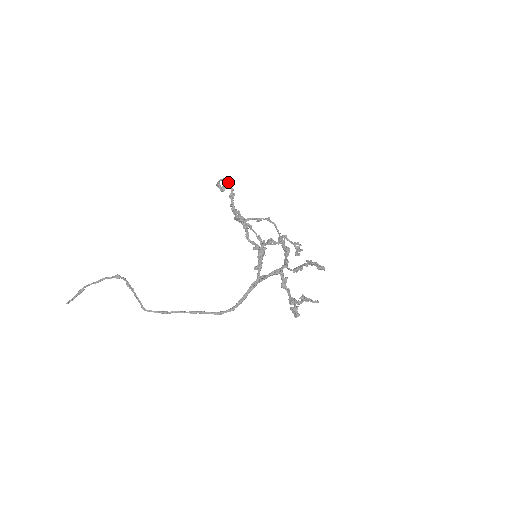
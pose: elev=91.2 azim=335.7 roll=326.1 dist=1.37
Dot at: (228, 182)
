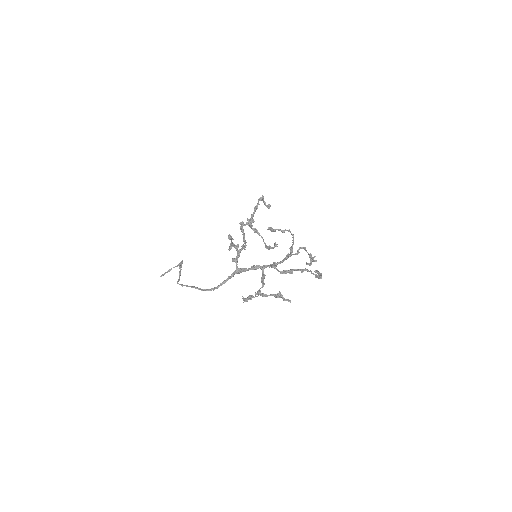
Dot at: (258, 199)
